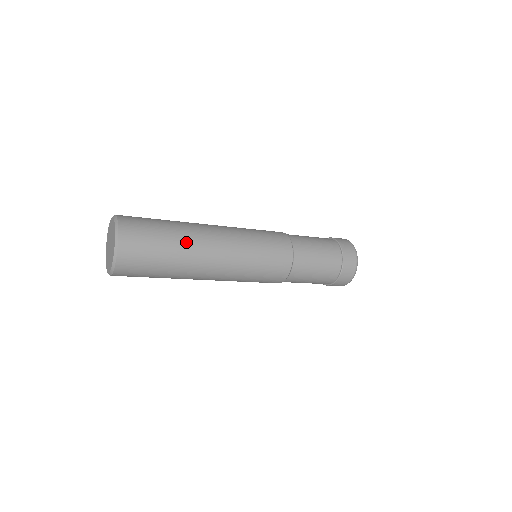
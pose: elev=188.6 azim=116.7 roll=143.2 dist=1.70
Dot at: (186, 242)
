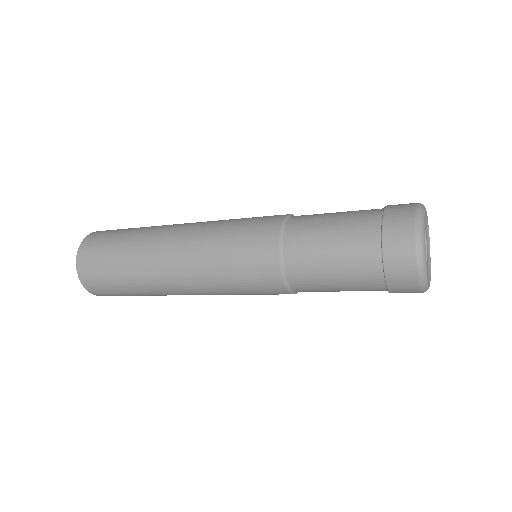
Dot at: (136, 255)
